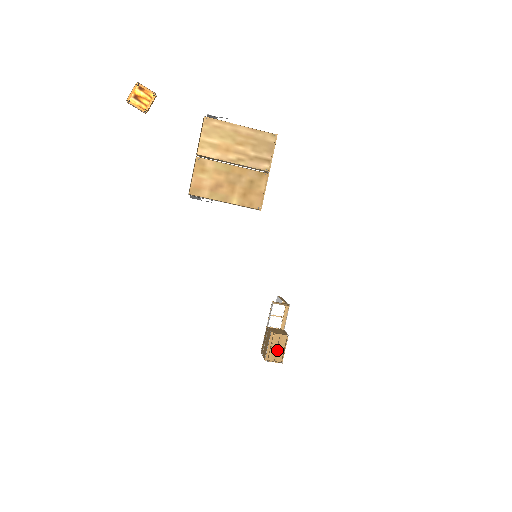
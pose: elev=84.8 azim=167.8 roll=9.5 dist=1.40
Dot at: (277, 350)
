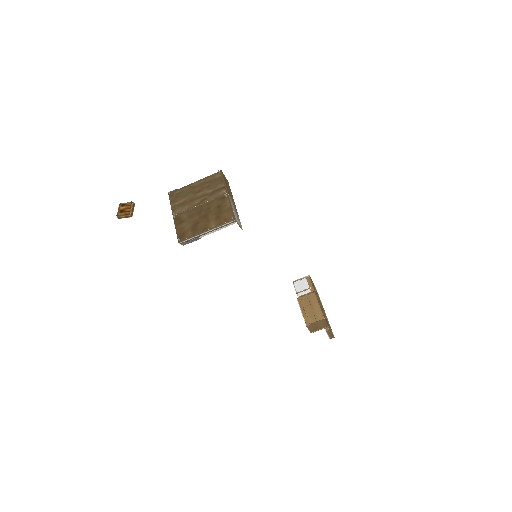
Dot at: (311, 309)
